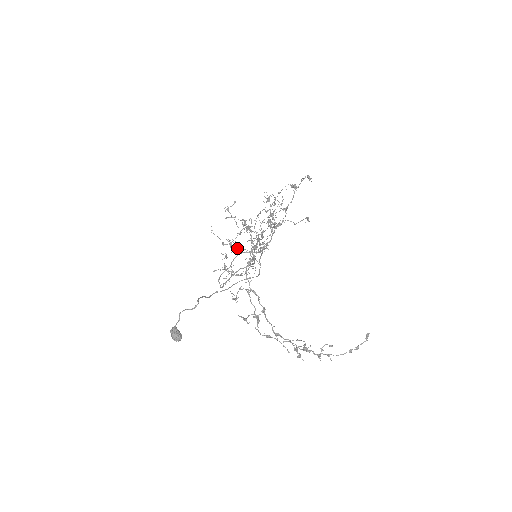
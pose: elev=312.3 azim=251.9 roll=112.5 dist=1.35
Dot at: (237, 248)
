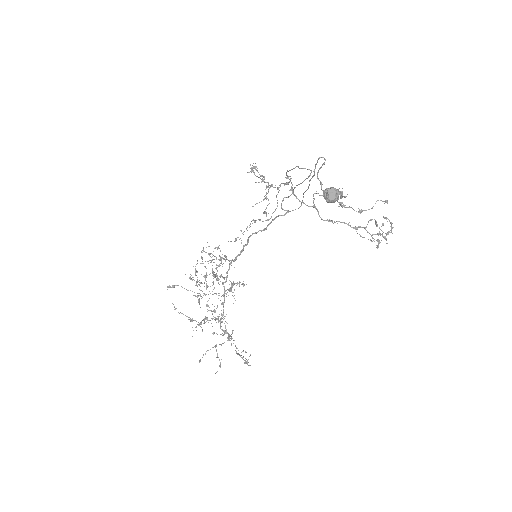
Dot at: (205, 319)
